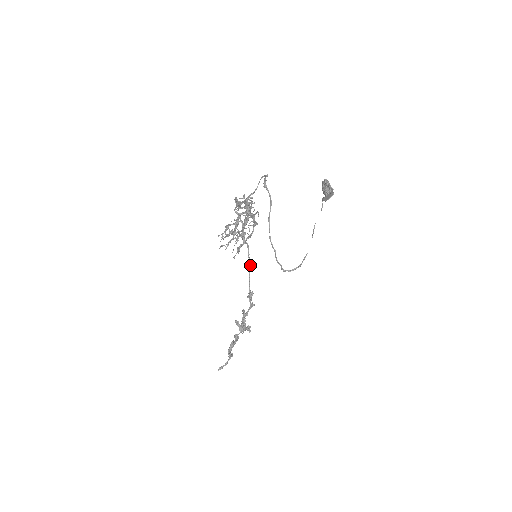
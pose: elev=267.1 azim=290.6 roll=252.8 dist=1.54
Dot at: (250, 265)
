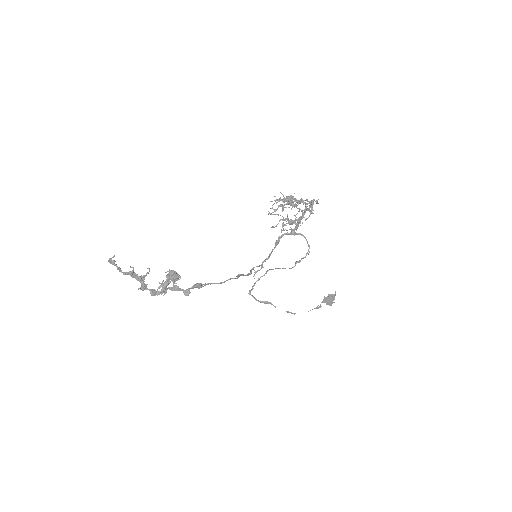
Dot at: (224, 282)
